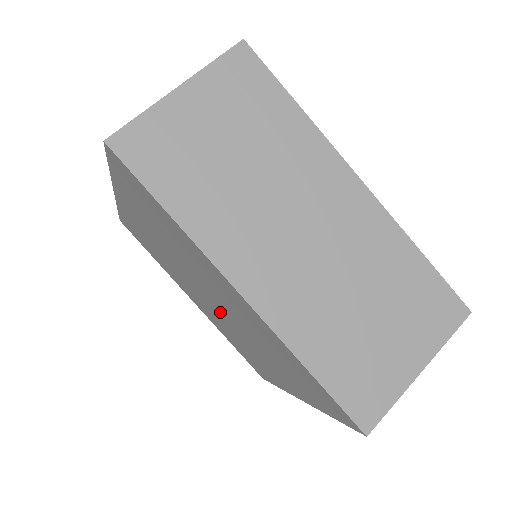
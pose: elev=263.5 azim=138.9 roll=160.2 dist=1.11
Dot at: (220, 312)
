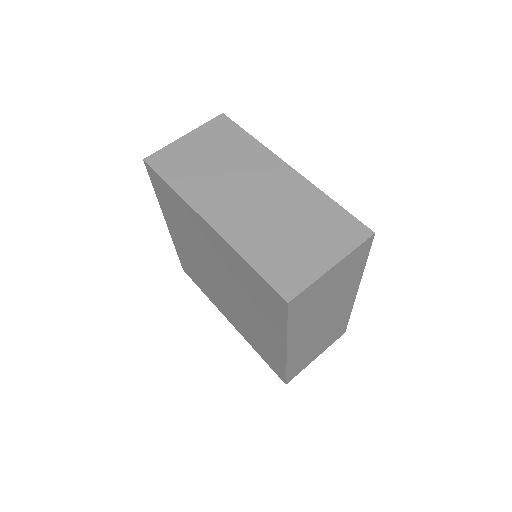
Dot at: (229, 292)
